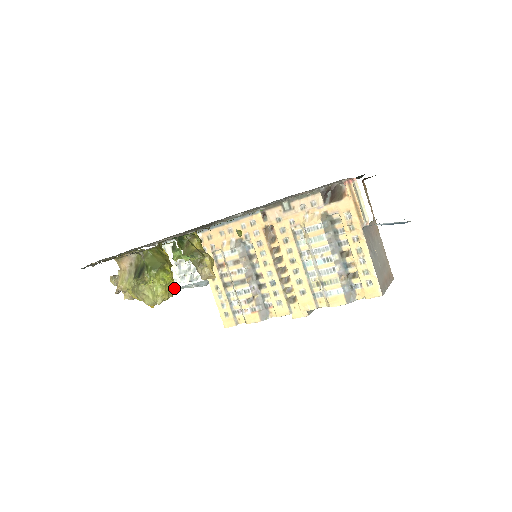
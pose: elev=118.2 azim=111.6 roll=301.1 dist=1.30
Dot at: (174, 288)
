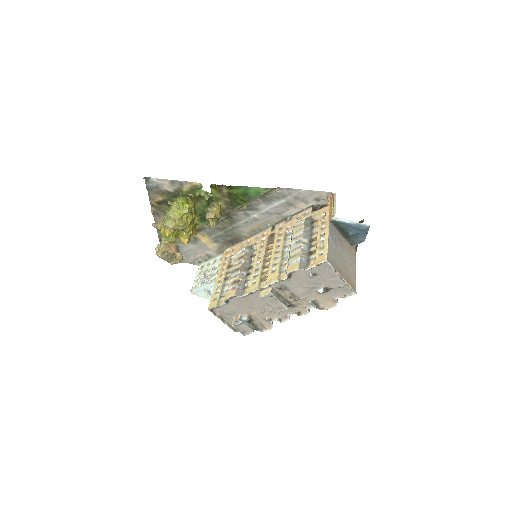
Dot at: (193, 290)
